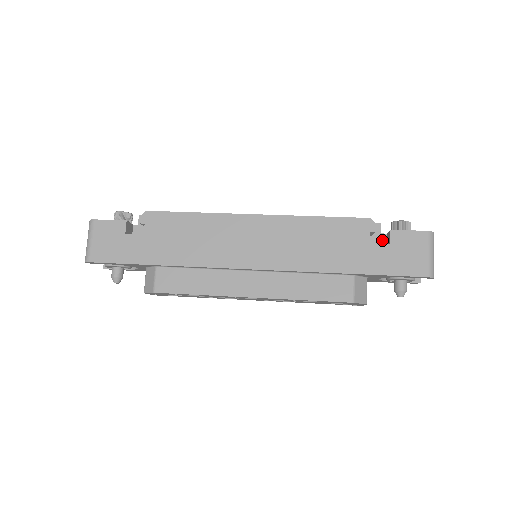
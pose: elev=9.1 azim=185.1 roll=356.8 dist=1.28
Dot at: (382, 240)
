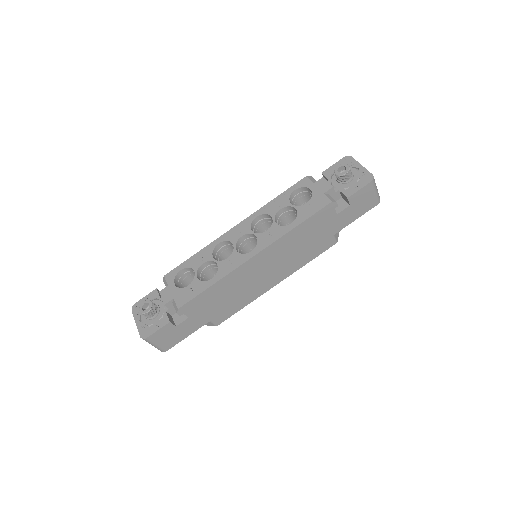
Dot at: (338, 196)
